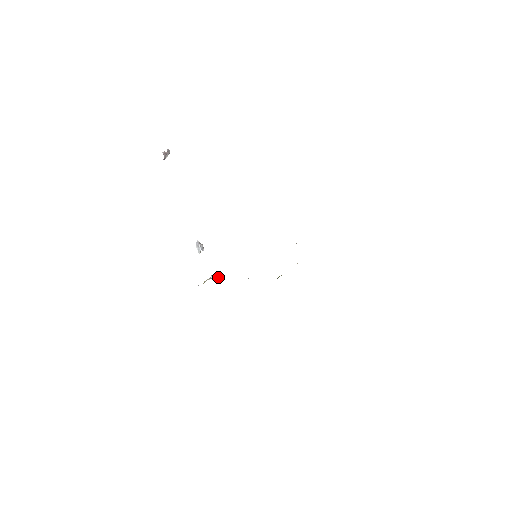
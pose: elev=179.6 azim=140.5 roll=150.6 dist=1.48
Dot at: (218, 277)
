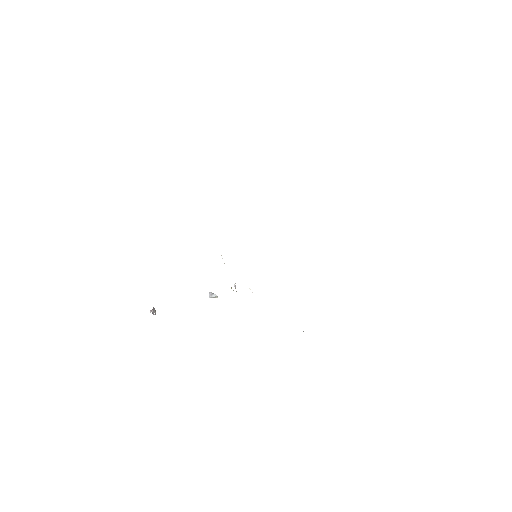
Dot at: occluded
